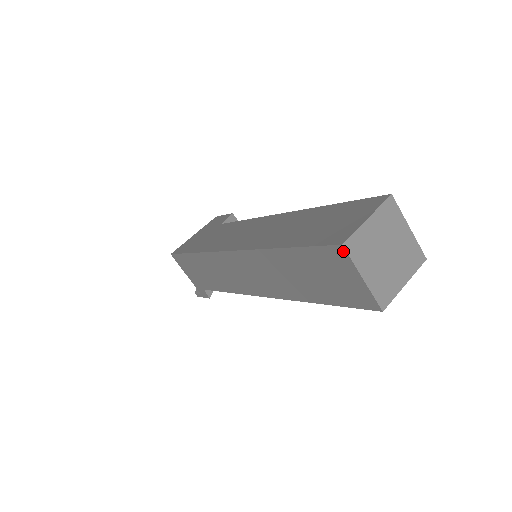
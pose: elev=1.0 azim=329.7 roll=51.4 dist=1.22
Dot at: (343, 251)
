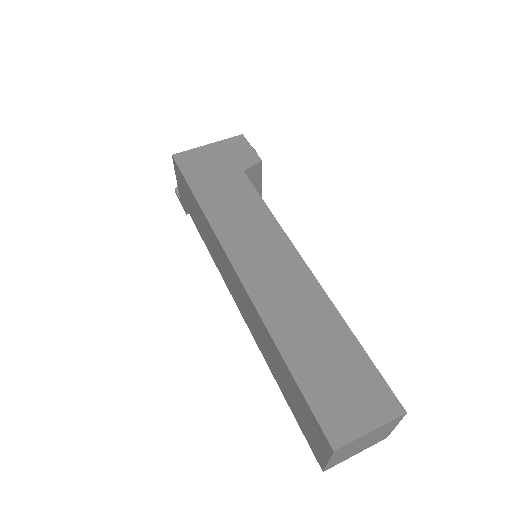
Dot at: (330, 449)
